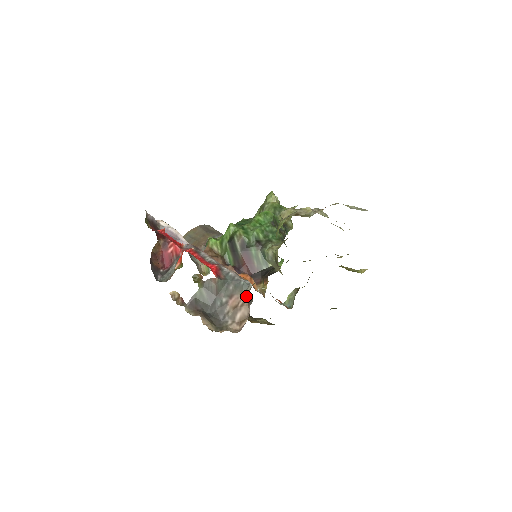
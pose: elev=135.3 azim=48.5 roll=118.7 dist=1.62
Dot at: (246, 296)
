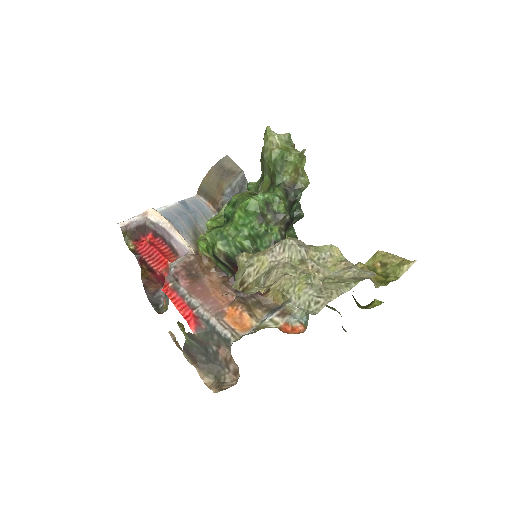
Dot at: (230, 352)
